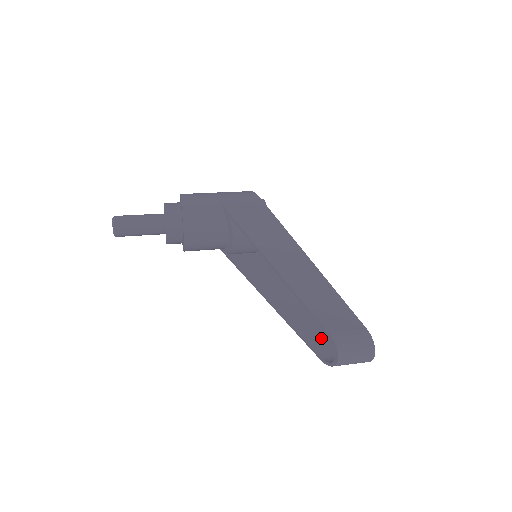
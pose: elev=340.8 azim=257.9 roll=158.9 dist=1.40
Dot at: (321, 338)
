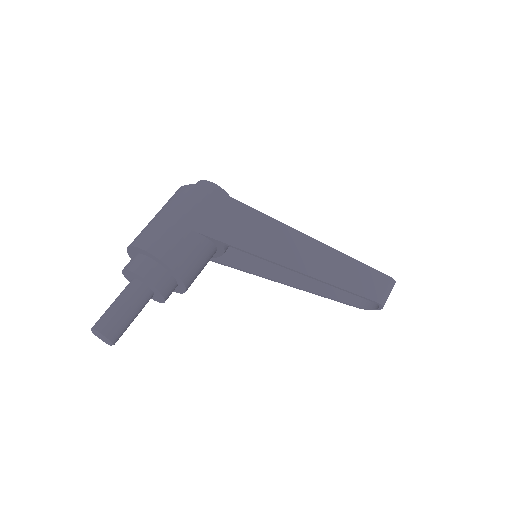
Dot at: occluded
